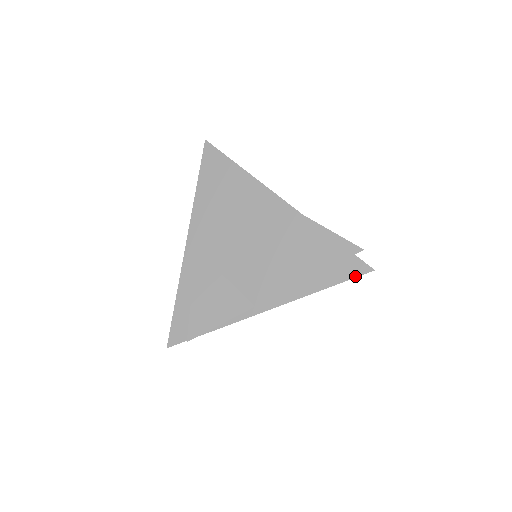
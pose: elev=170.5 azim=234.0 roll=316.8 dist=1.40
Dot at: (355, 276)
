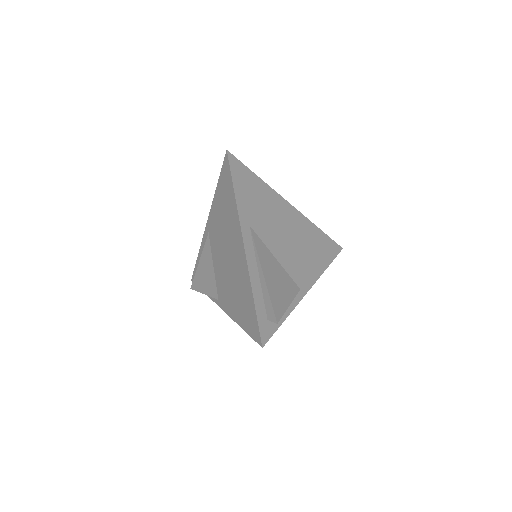
Dot at: (254, 339)
